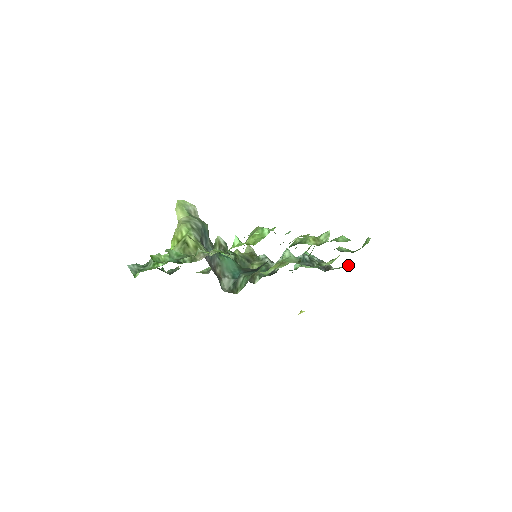
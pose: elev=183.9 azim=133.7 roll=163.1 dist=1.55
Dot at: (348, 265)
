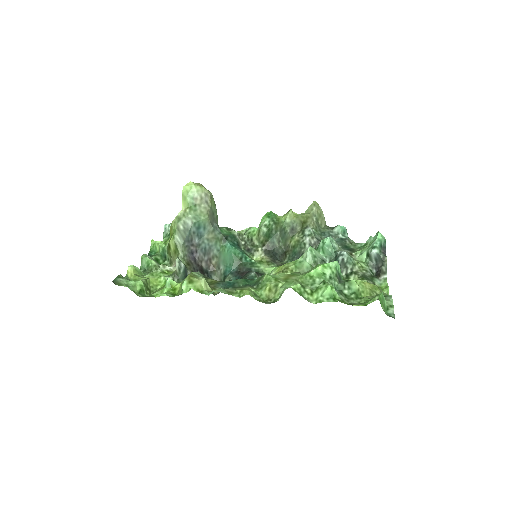
Dot at: (387, 290)
